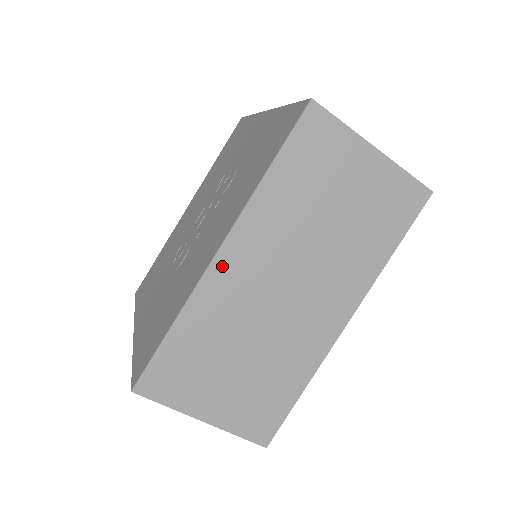
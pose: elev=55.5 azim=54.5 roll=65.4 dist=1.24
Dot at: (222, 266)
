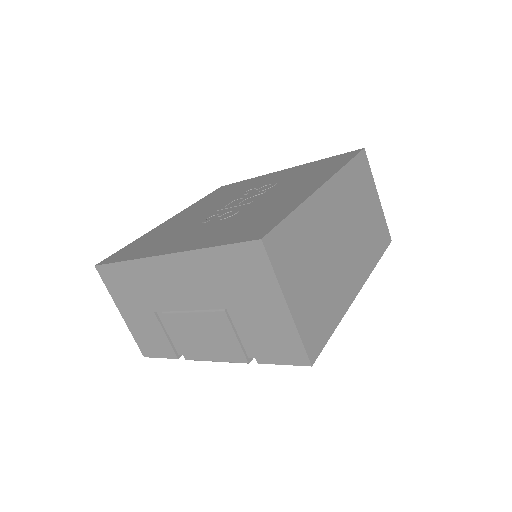
Dot at: (322, 196)
